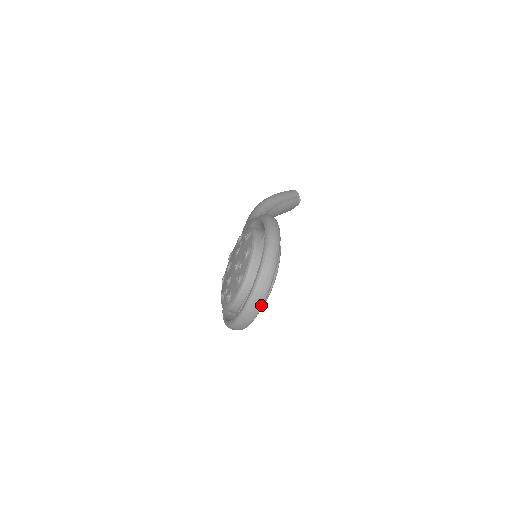
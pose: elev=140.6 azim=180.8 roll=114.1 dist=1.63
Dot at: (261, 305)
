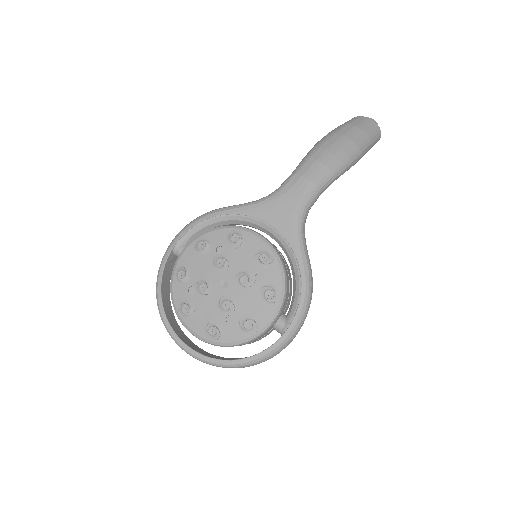
Dot at: occluded
